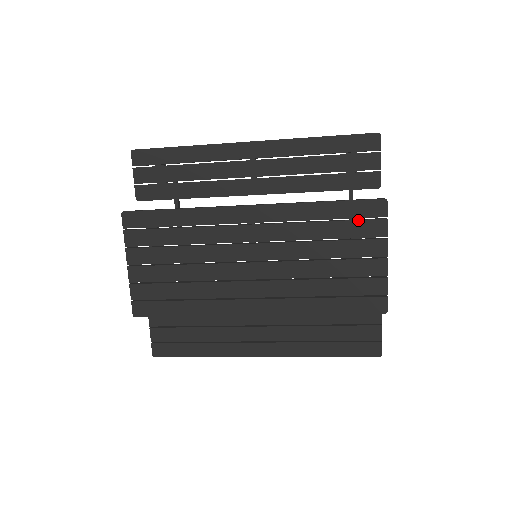
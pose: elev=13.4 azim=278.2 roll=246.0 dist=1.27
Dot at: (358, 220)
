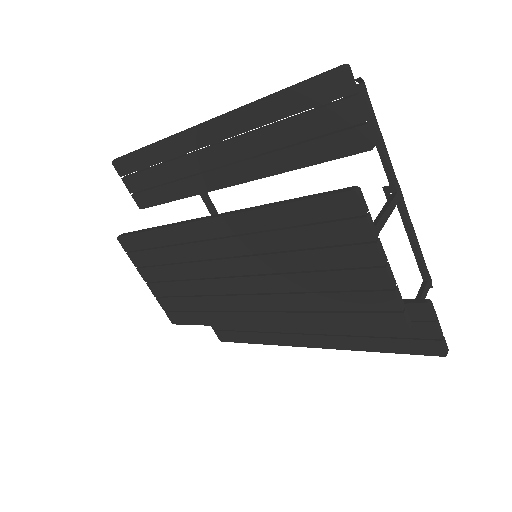
Dot at: (328, 223)
